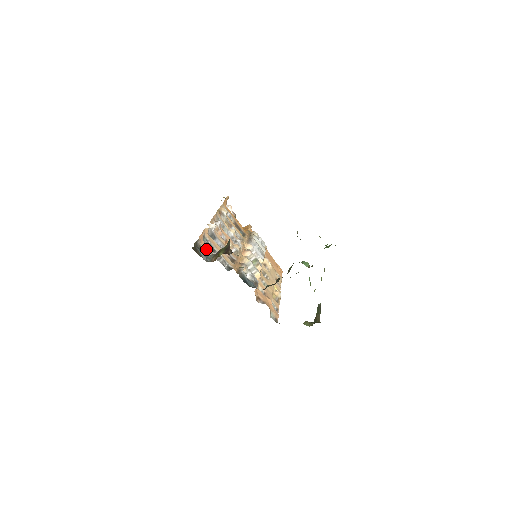
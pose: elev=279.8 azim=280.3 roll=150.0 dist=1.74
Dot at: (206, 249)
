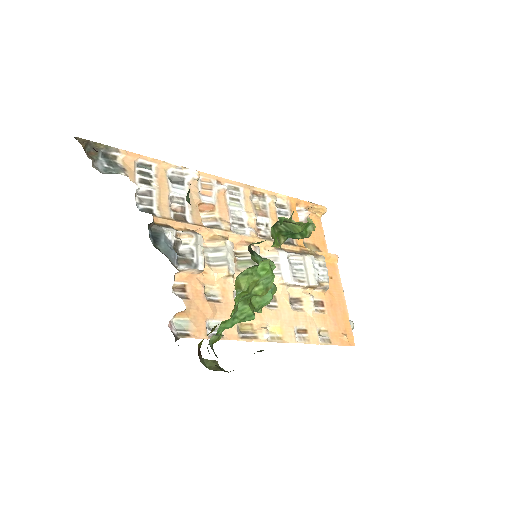
Dot at: (124, 167)
